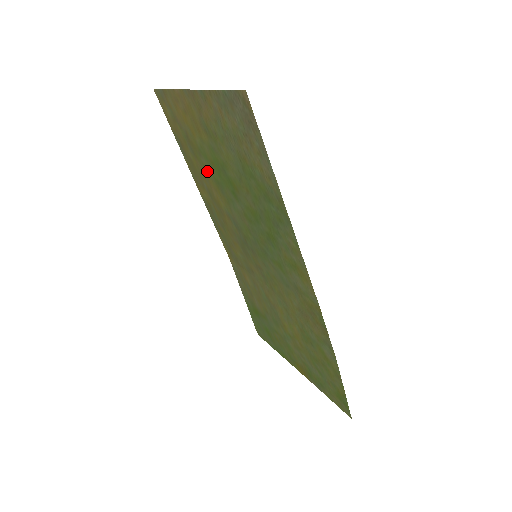
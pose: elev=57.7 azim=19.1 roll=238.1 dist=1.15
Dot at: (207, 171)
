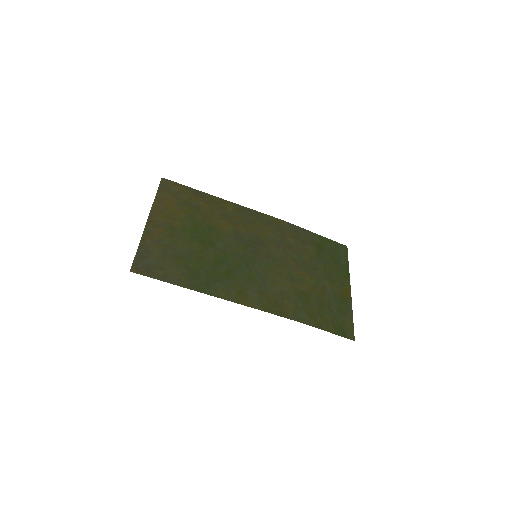
Dot at: (205, 218)
